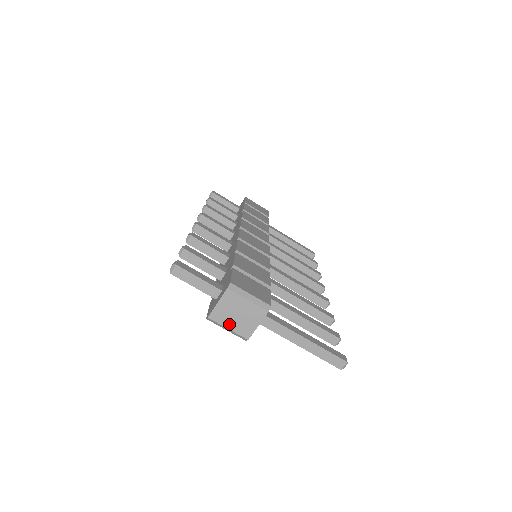
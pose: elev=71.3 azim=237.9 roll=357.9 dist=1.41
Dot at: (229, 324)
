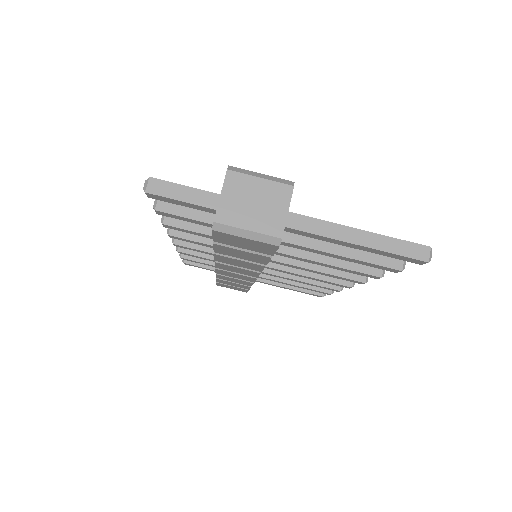
Dot at: (247, 222)
